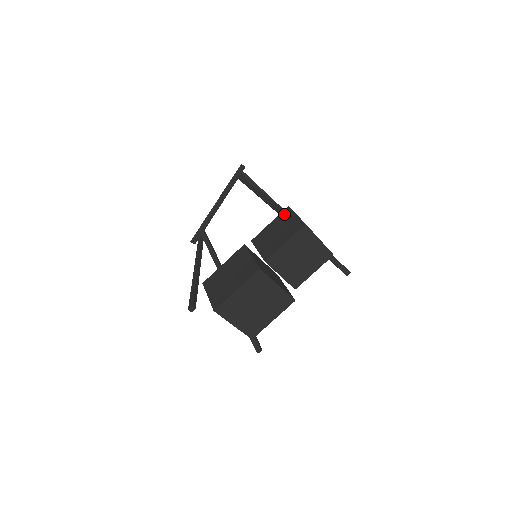
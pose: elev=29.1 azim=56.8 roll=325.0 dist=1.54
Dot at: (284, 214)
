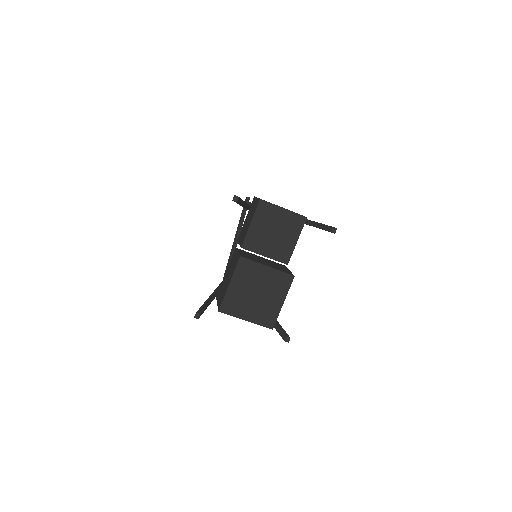
Dot at: (234, 198)
